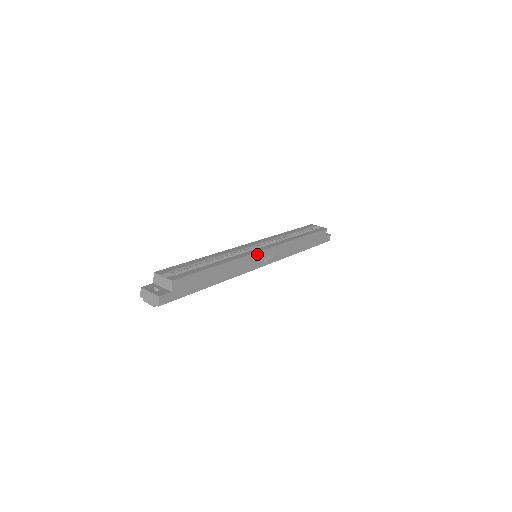
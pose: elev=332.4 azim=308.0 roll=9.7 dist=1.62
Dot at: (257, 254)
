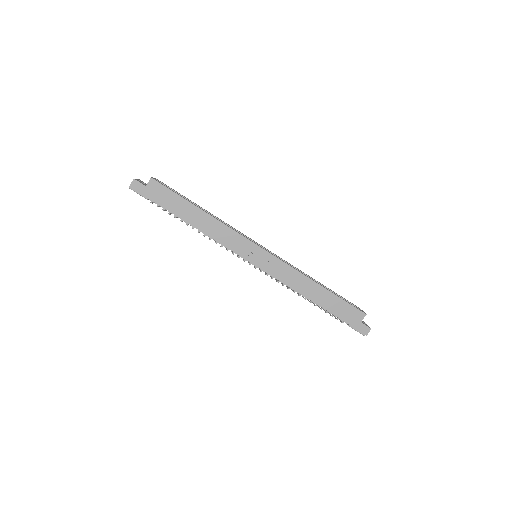
Dot at: (249, 242)
